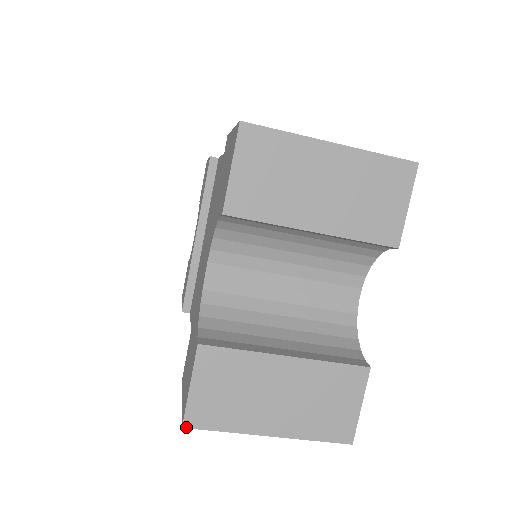
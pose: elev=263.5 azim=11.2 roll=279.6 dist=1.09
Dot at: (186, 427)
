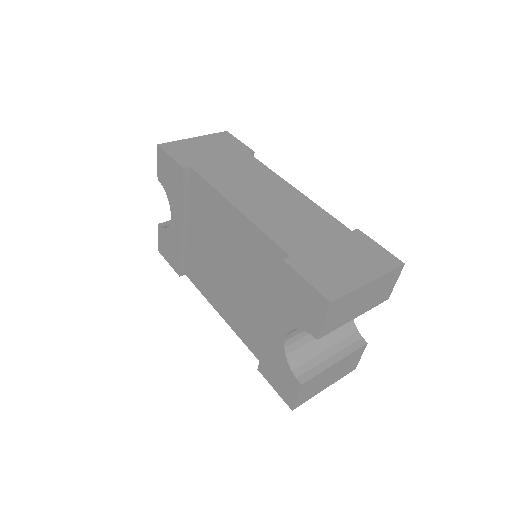
Dot at: occluded
